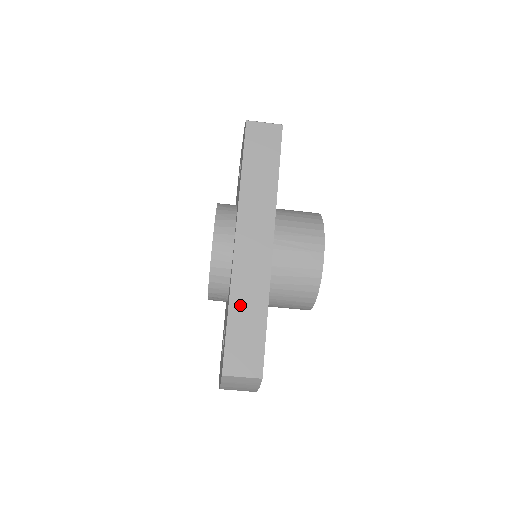
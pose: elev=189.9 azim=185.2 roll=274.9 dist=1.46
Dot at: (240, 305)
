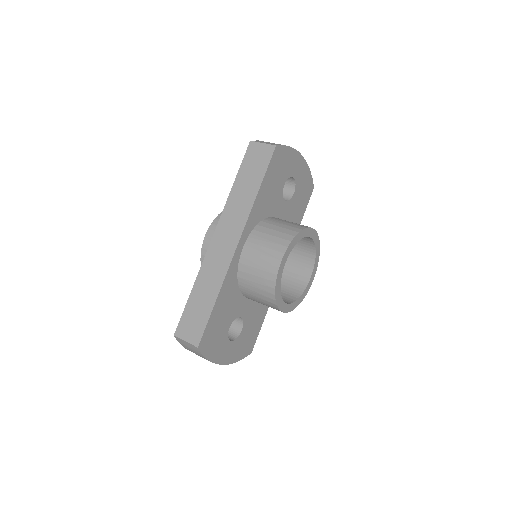
Dot at: (201, 287)
